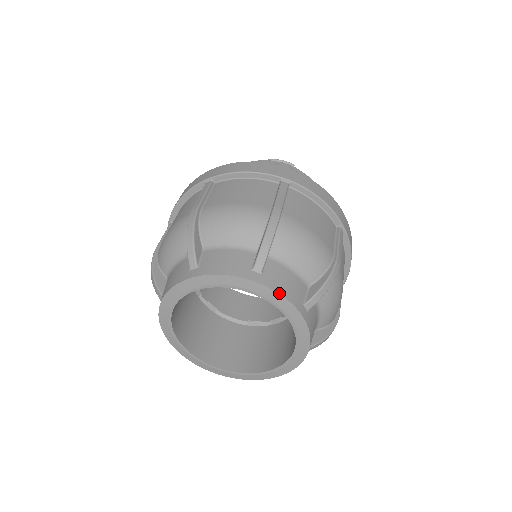
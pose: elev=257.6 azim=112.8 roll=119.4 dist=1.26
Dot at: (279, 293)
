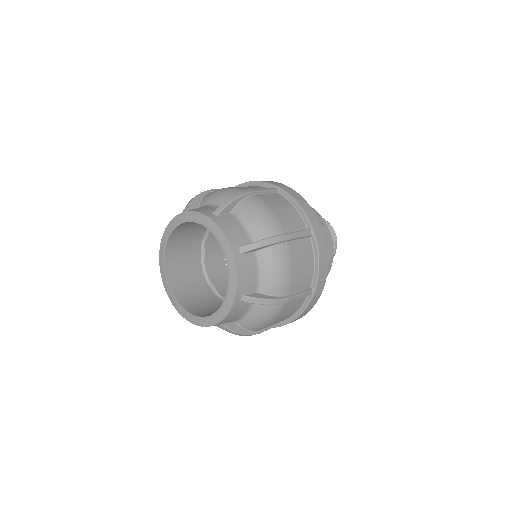
Dot at: (237, 272)
